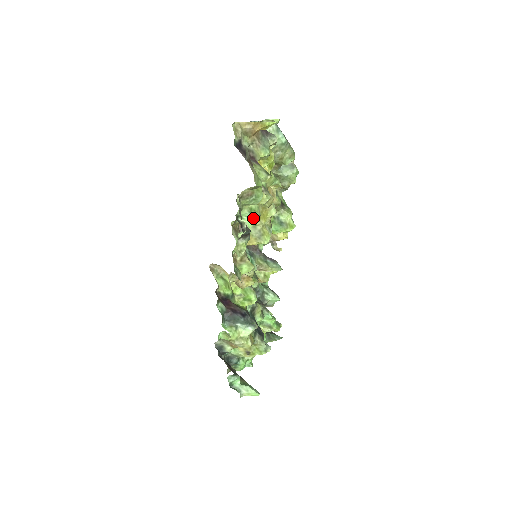
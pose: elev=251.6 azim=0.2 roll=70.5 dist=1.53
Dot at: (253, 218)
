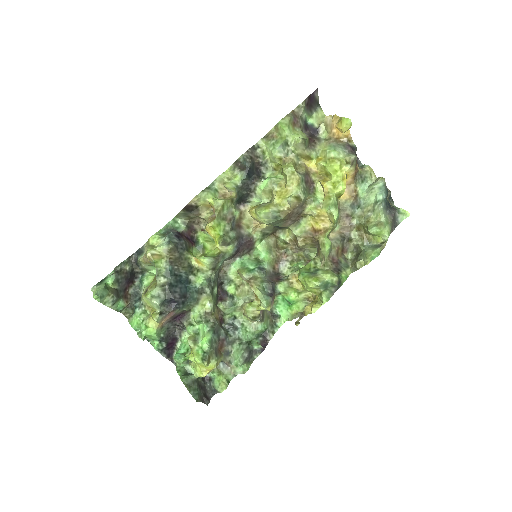
Dot at: (269, 180)
